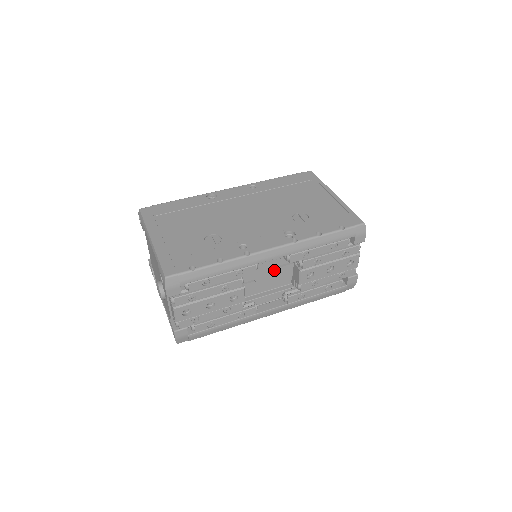
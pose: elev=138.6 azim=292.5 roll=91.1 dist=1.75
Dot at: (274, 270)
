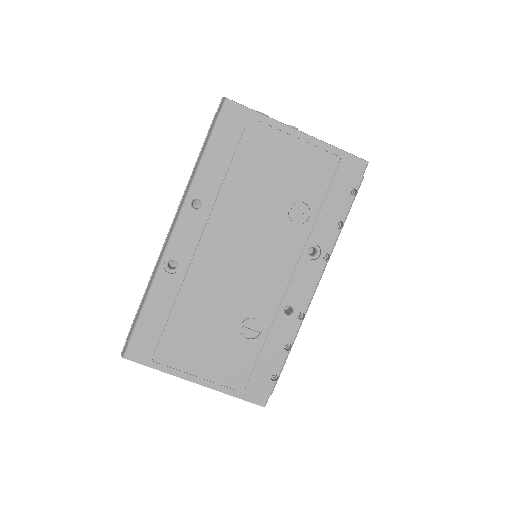
Dot at: occluded
